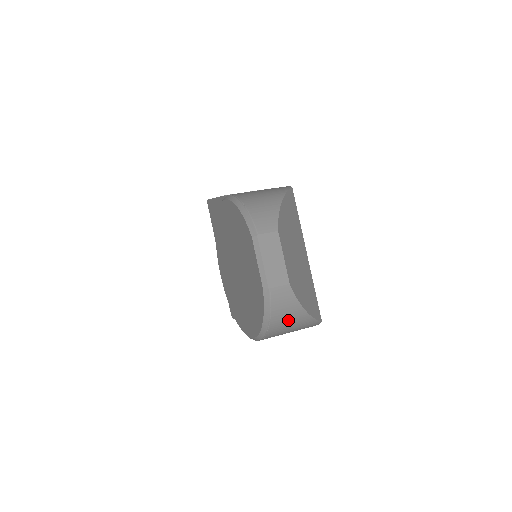
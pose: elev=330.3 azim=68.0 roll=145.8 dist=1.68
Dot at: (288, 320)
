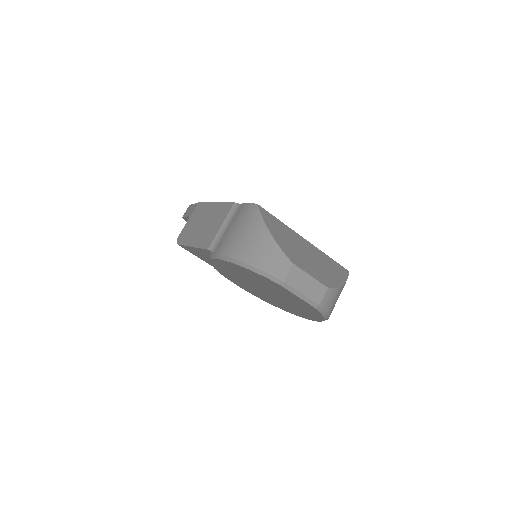
Dot at: occluded
